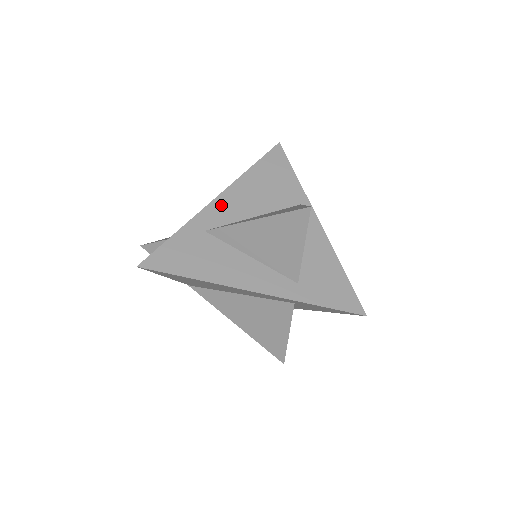
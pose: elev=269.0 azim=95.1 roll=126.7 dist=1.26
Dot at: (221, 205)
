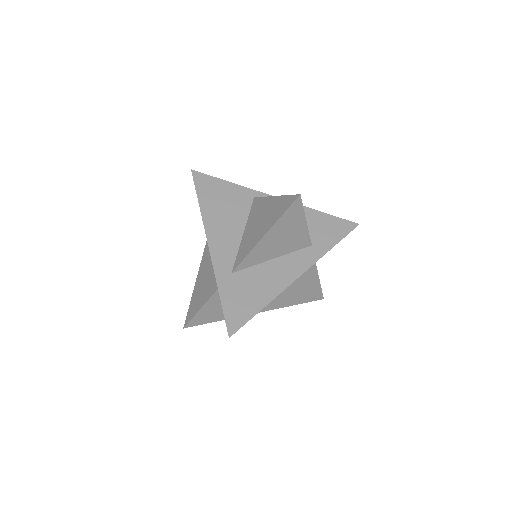
Dot at: (217, 247)
